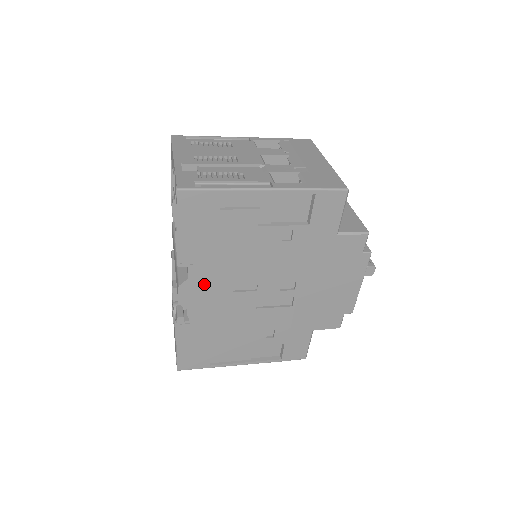
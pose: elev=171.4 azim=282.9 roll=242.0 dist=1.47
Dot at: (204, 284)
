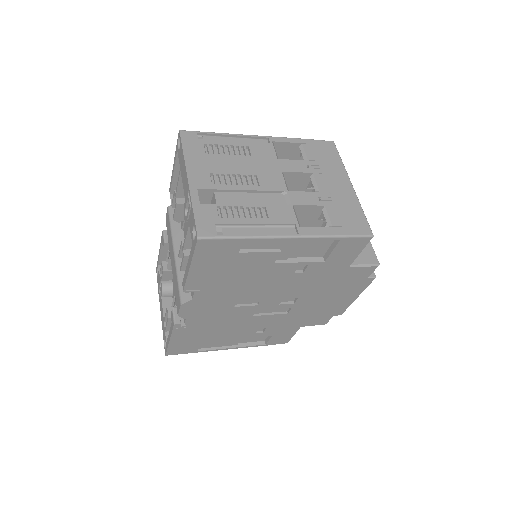
Dot at: (207, 302)
